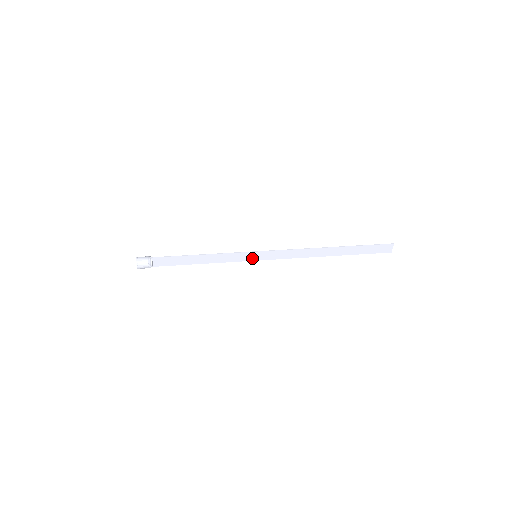
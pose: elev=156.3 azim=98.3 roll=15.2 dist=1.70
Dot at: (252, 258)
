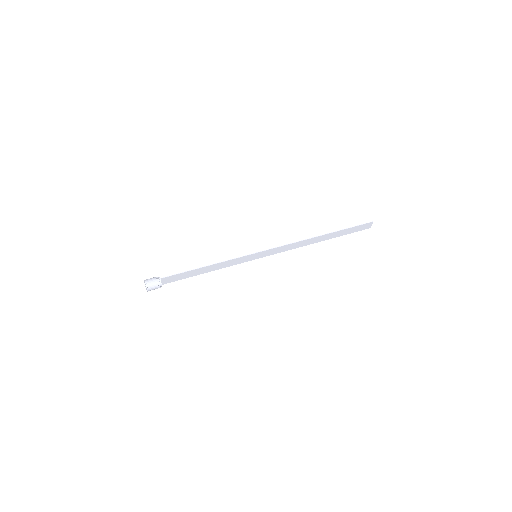
Dot at: (252, 258)
